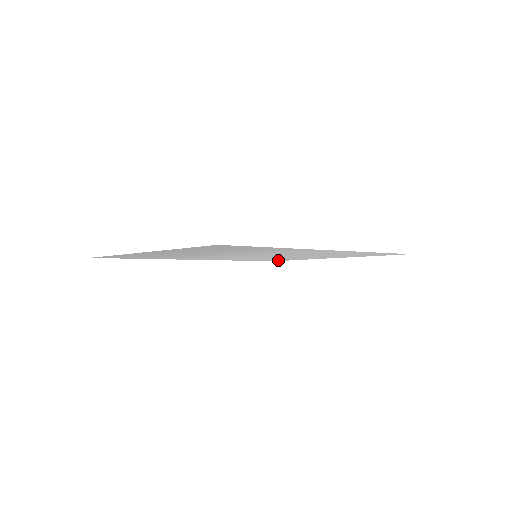
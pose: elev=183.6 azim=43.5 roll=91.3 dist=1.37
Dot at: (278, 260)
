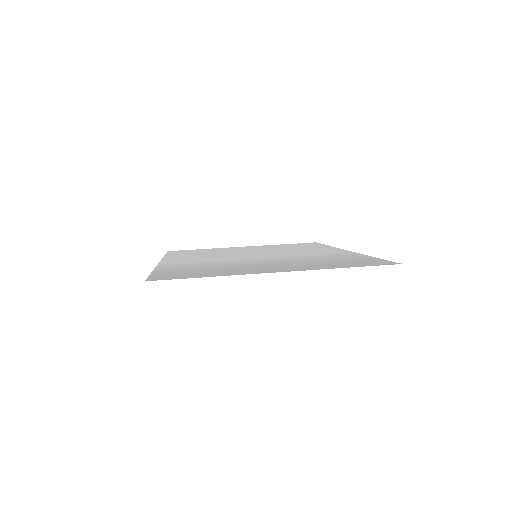
Dot at: (184, 251)
